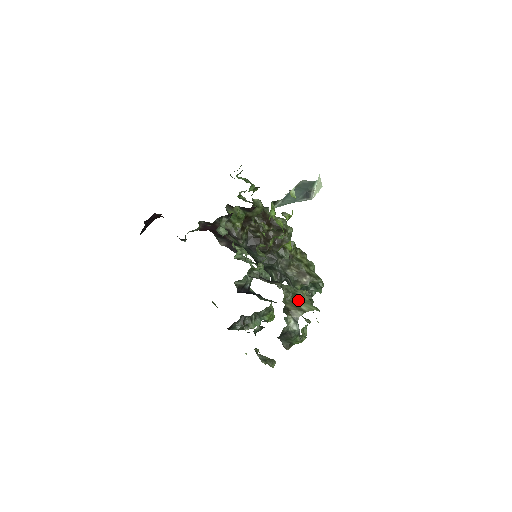
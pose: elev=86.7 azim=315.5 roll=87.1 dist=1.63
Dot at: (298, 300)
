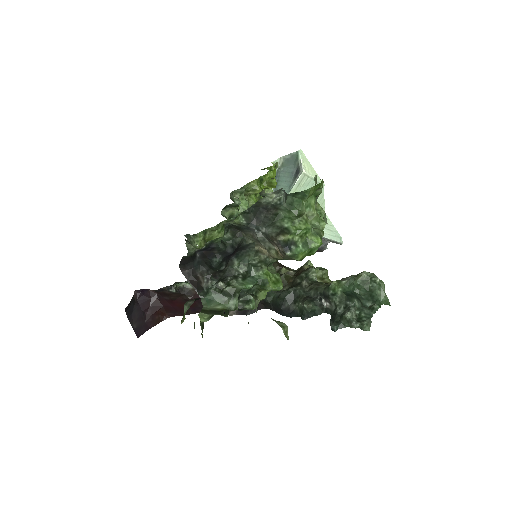
Dot at: occluded
